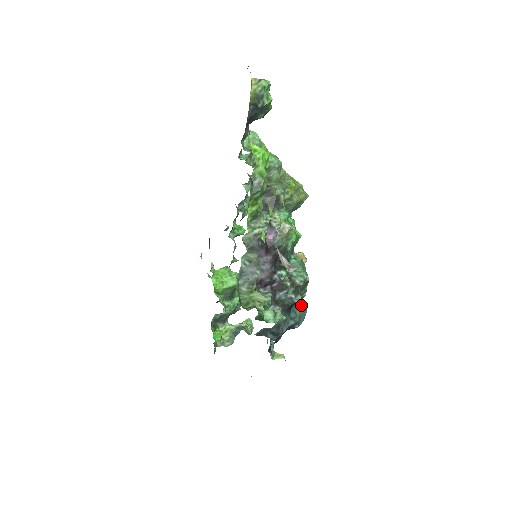
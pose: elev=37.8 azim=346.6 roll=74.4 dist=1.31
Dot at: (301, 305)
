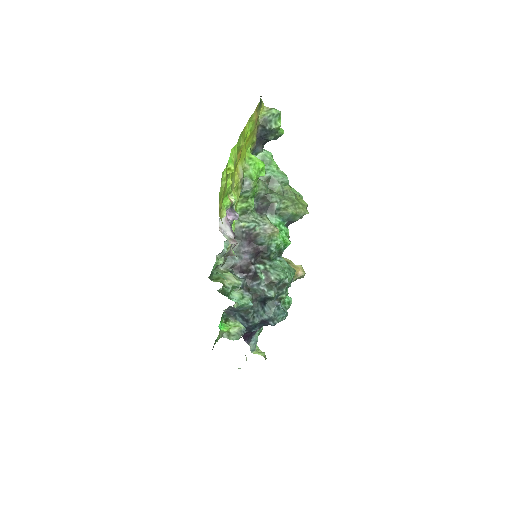
Dot at: (278, 304)
